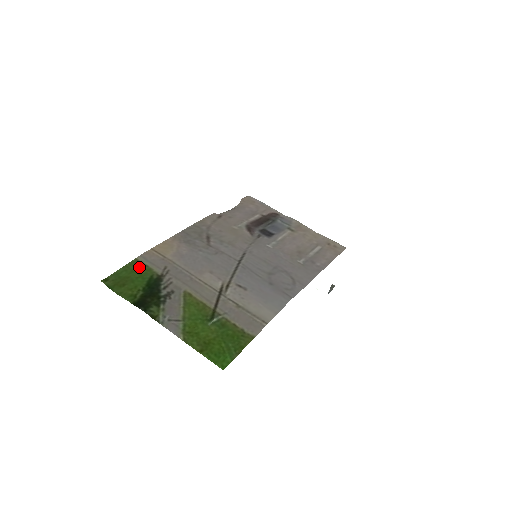
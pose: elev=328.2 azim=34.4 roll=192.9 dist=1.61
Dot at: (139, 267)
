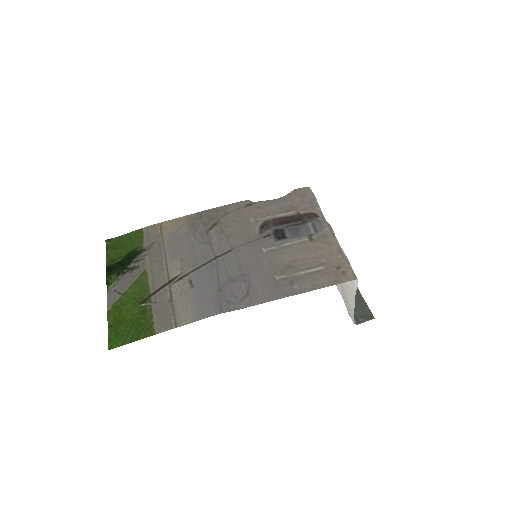
Dot at: (137, 237)
